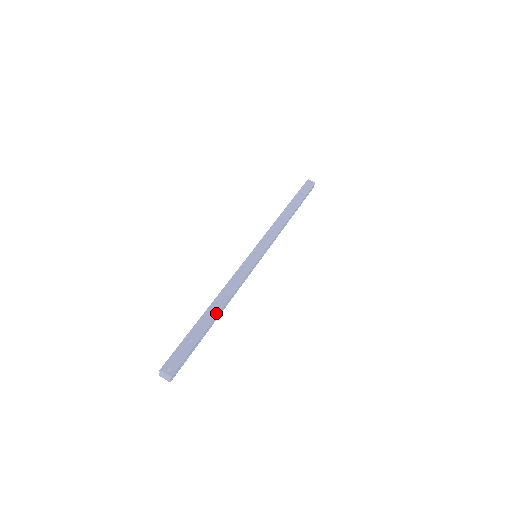
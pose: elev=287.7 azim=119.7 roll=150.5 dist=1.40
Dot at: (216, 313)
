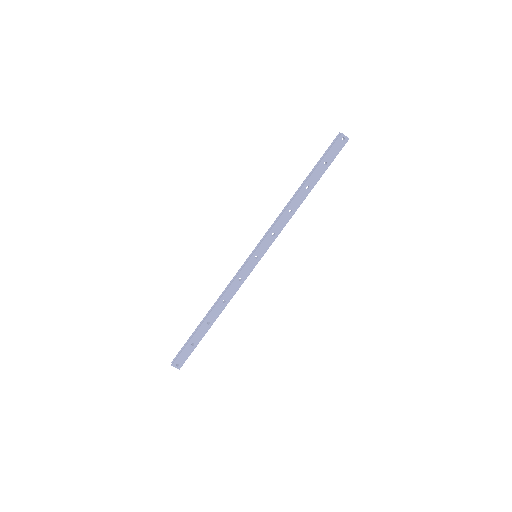
Dot at: (213, 321)
